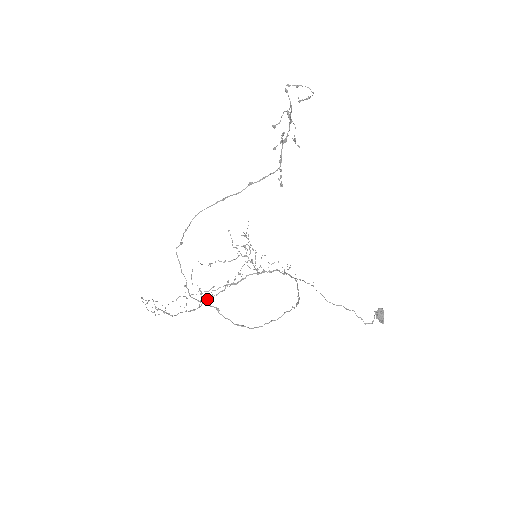
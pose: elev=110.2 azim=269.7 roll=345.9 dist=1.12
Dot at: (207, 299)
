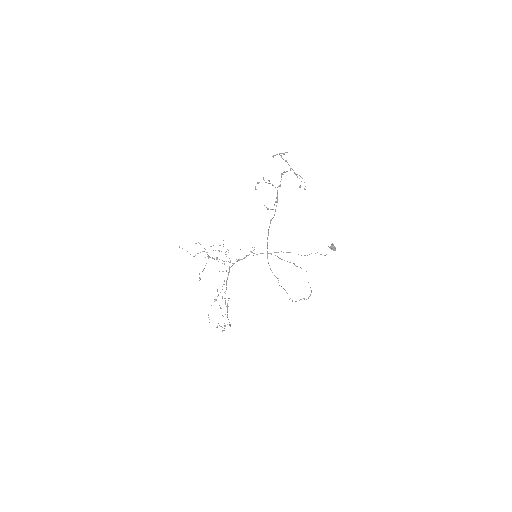
Dot at: (225, 300)
